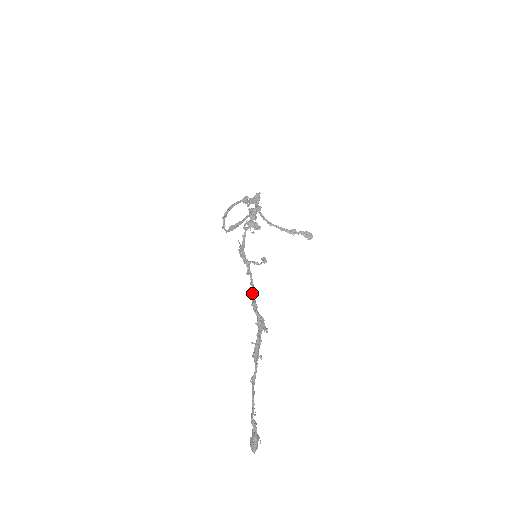
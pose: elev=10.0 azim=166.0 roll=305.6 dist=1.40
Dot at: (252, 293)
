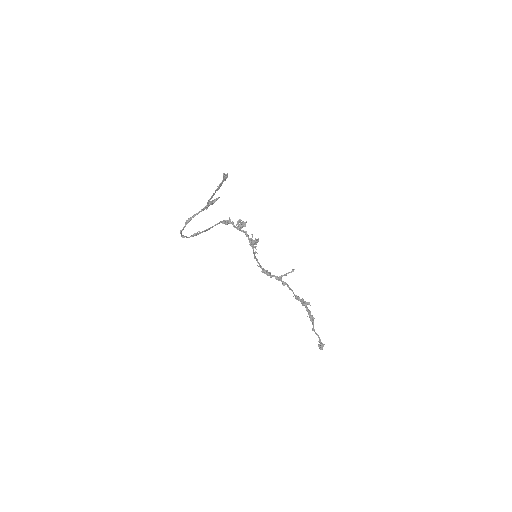
Dot at: (294, 294)
